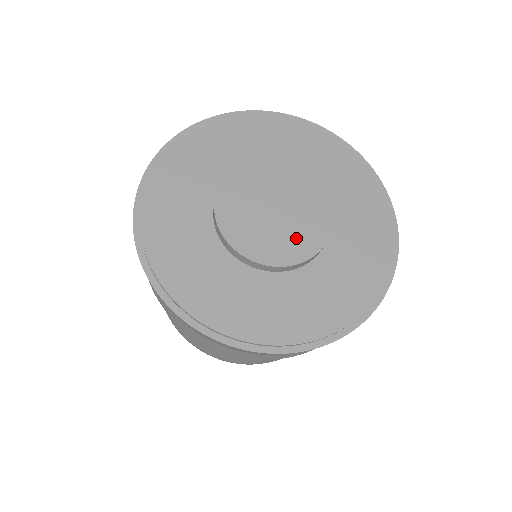
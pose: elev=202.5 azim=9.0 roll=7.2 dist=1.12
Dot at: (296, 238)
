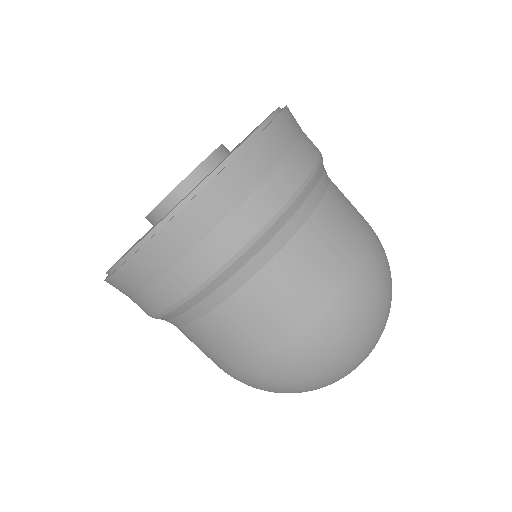
Dot at: occluded
